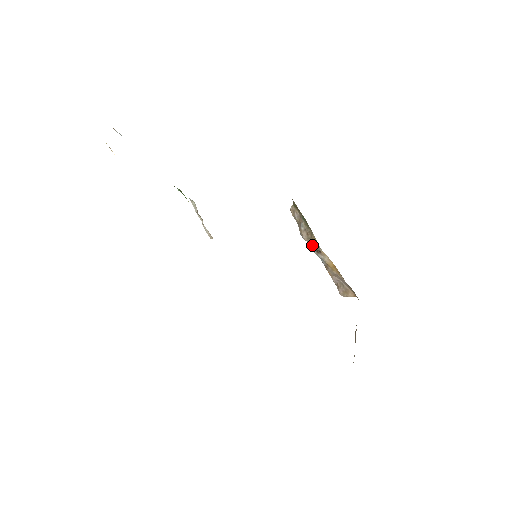
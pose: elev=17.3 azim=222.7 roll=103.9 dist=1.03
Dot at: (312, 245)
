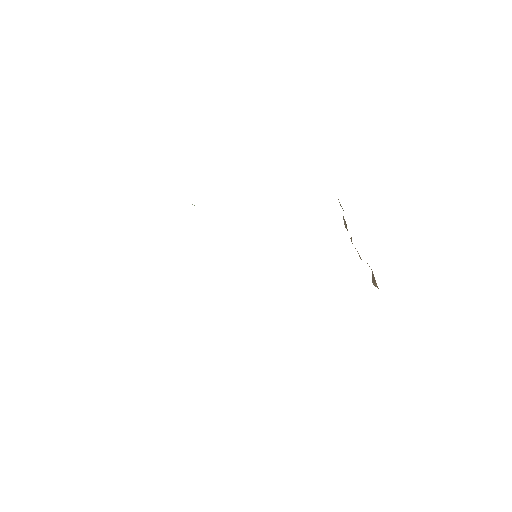
Dot at: occluded
